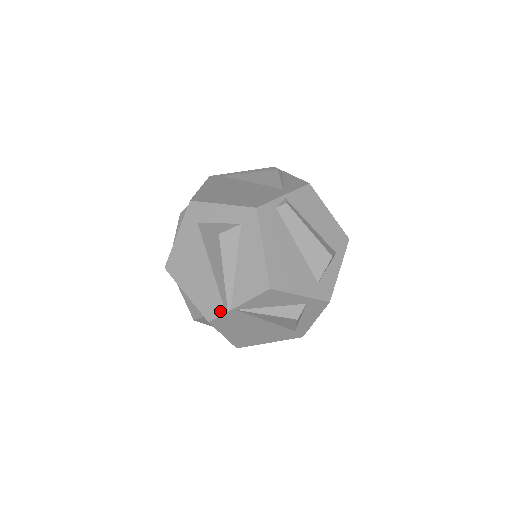
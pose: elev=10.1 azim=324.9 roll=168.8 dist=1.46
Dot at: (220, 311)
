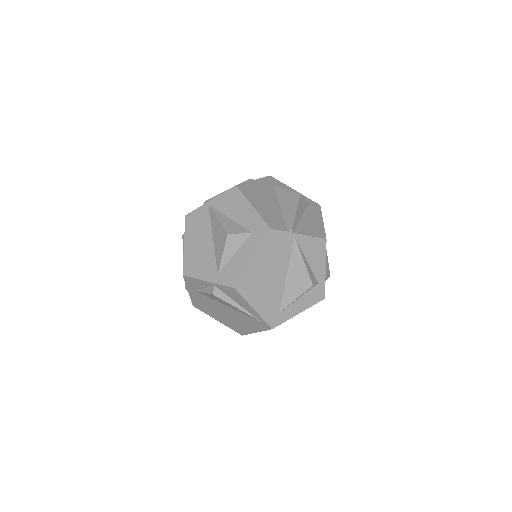
Dot at: (283, 228)
